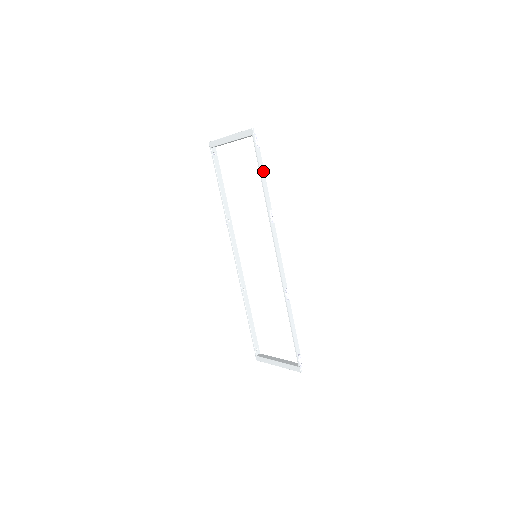
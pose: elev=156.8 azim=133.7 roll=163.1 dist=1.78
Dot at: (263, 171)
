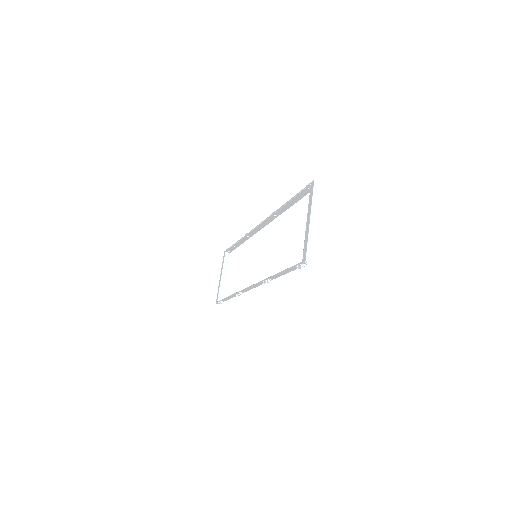
Dot at: occluded
